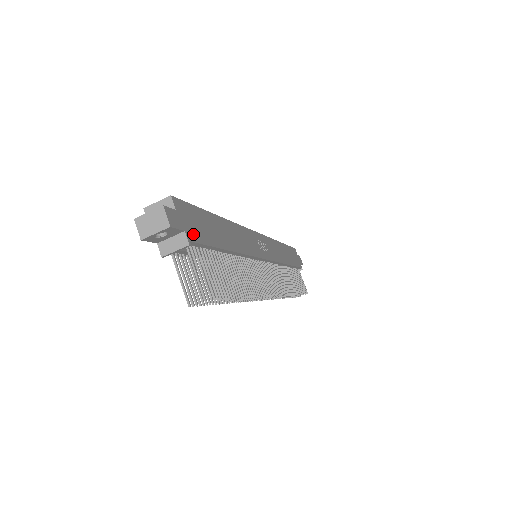
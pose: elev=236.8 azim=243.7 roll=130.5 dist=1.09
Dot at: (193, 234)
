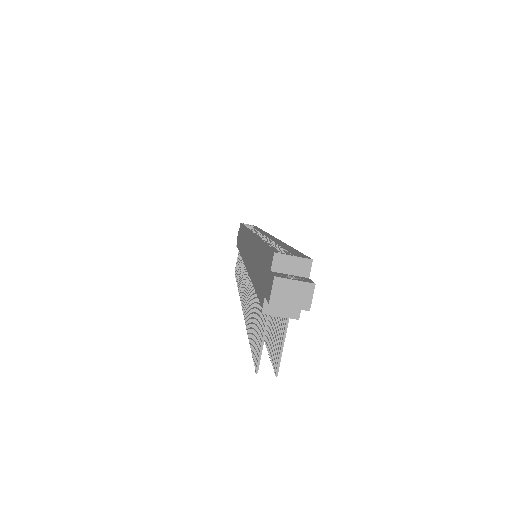
Dot at: occluded
